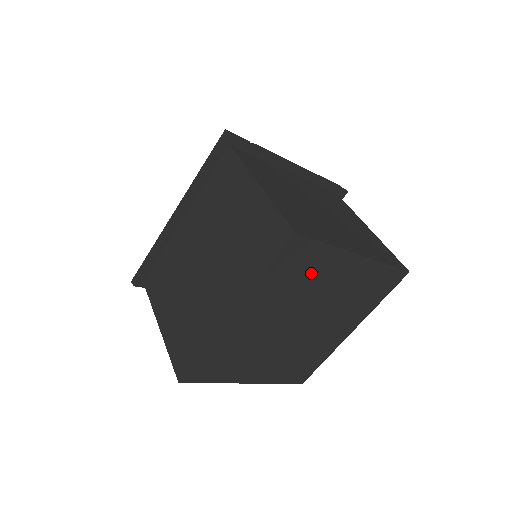
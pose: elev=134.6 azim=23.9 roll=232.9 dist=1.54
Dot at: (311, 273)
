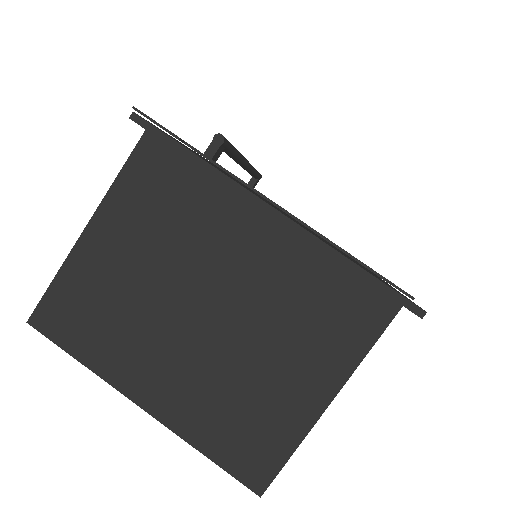
Dot at: occluded
